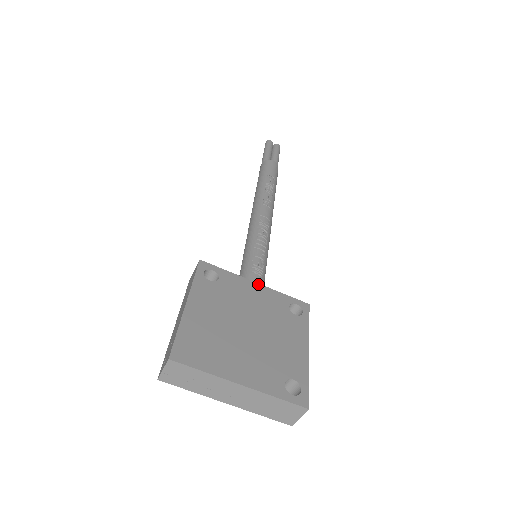
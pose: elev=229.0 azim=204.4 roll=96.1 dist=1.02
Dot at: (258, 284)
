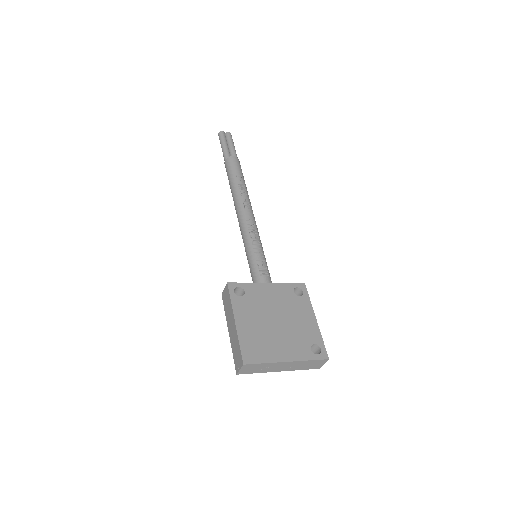
Dot at: (269, 284)
